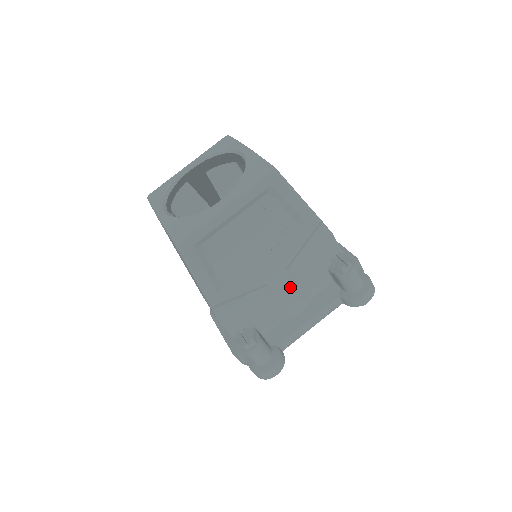
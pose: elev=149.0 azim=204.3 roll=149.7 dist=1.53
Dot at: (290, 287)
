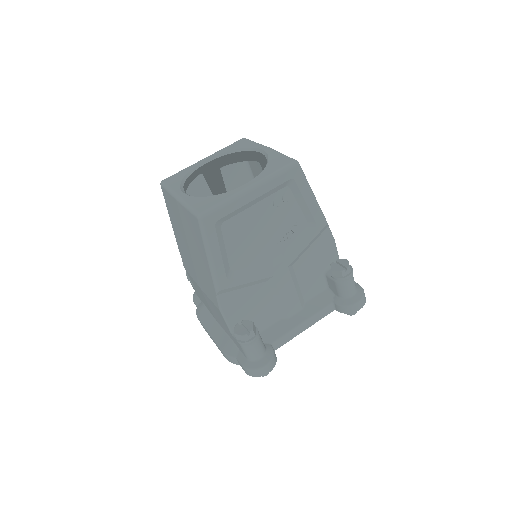
Dot at: (290, 285)
